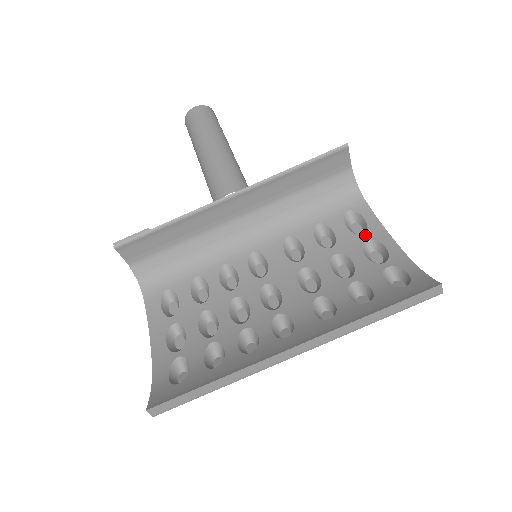
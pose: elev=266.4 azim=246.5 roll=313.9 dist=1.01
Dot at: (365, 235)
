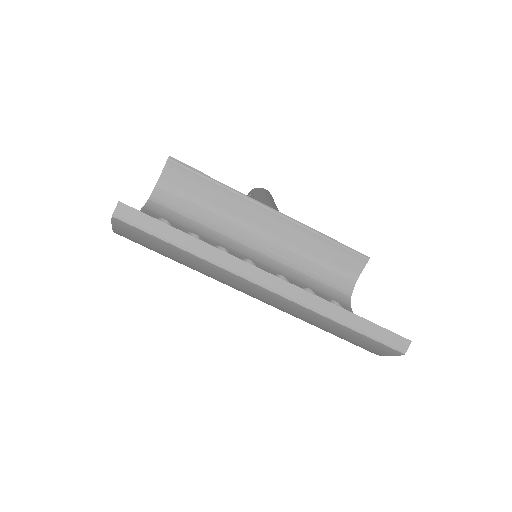
Dot at: occluded
